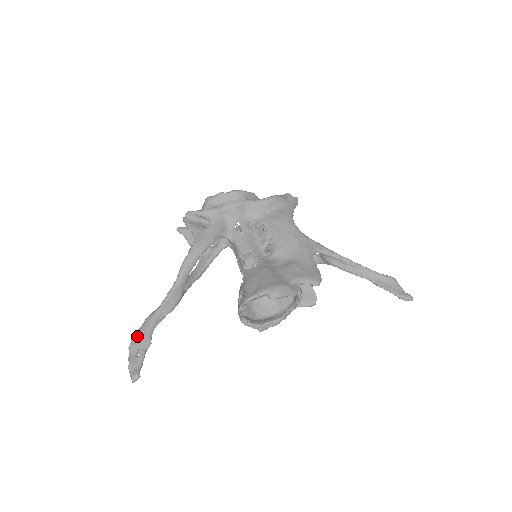
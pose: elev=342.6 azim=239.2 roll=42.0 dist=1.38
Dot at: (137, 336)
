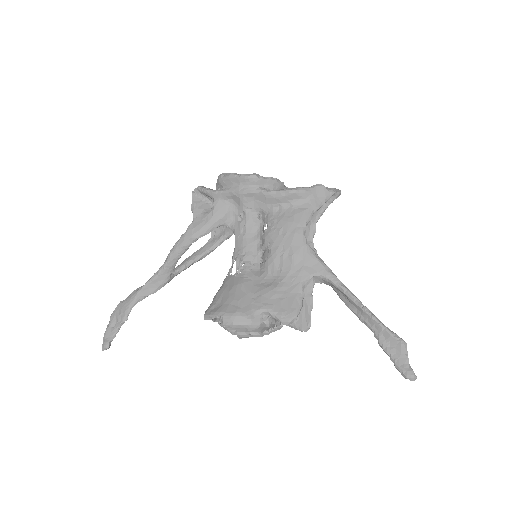
Dot at: (119, 307)
